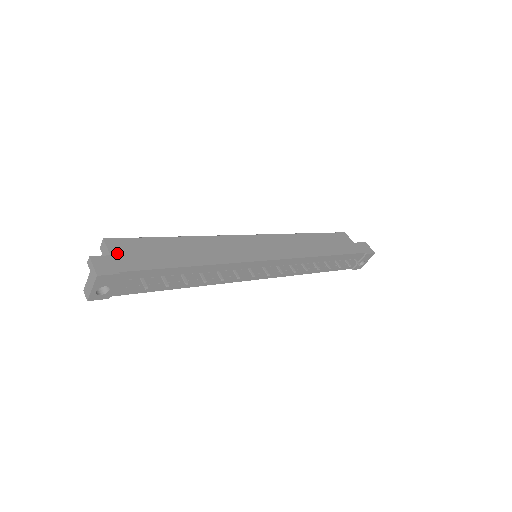
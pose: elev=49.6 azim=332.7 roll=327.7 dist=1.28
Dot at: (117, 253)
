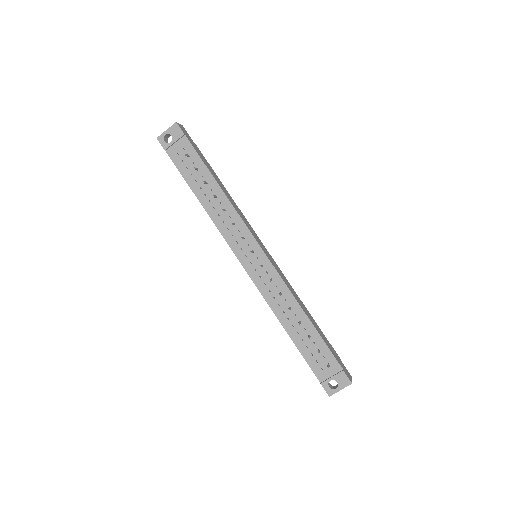
Dot at: occluded
